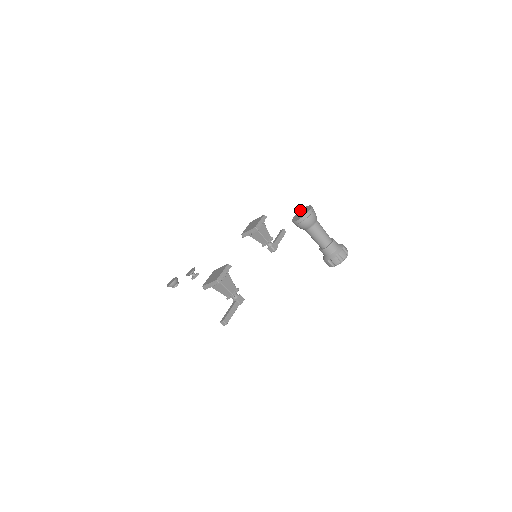
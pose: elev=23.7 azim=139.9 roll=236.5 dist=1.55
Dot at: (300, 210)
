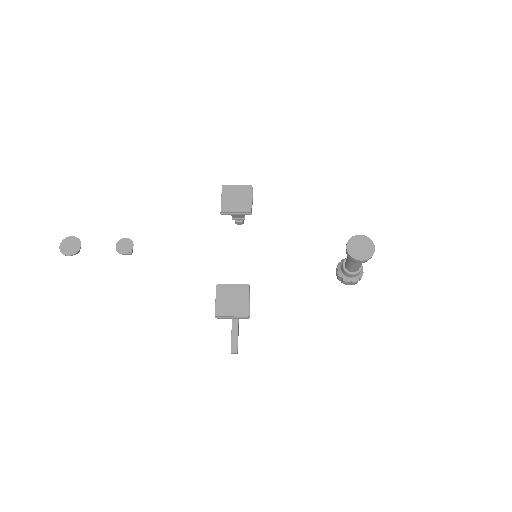
Dot at: (353, 237)
